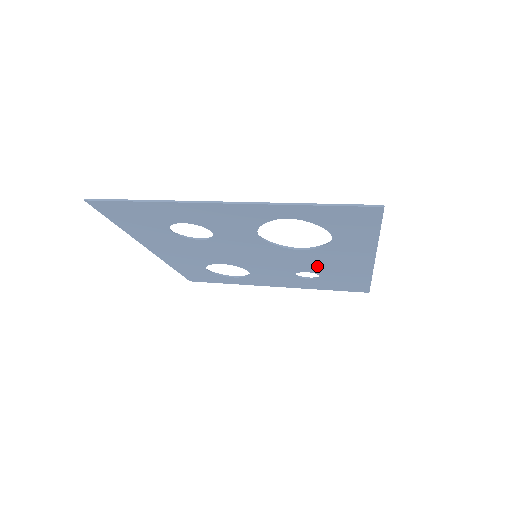
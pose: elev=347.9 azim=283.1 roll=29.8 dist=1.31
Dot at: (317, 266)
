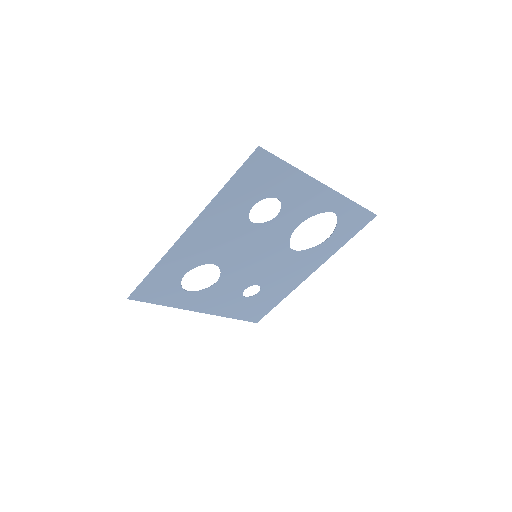
Dot at: (275, 276)
